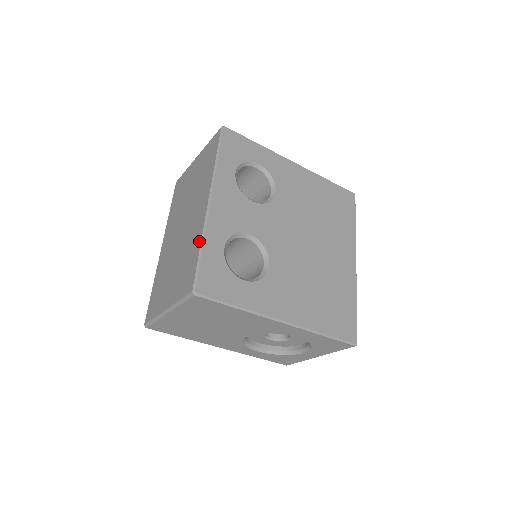
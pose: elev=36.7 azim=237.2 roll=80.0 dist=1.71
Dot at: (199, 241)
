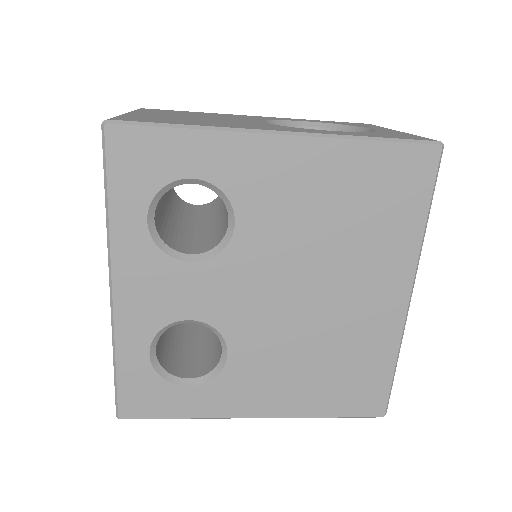
Dot at: (113, 347)
